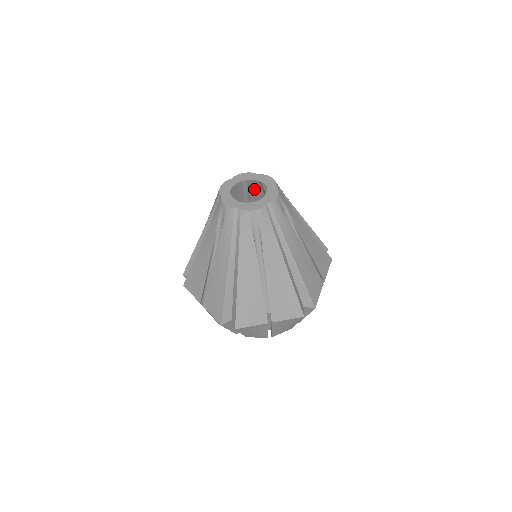
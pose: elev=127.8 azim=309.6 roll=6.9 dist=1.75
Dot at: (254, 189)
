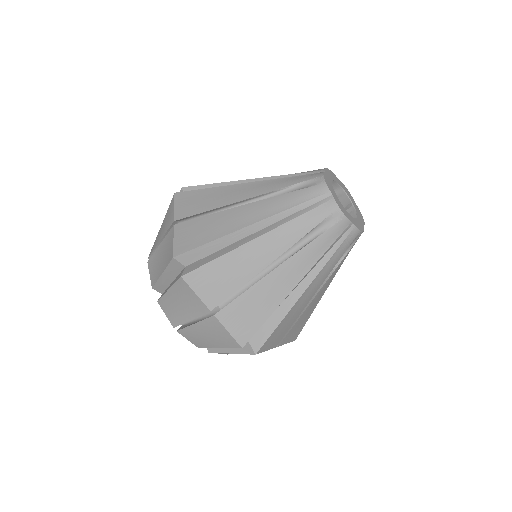
Dot at: occluded
